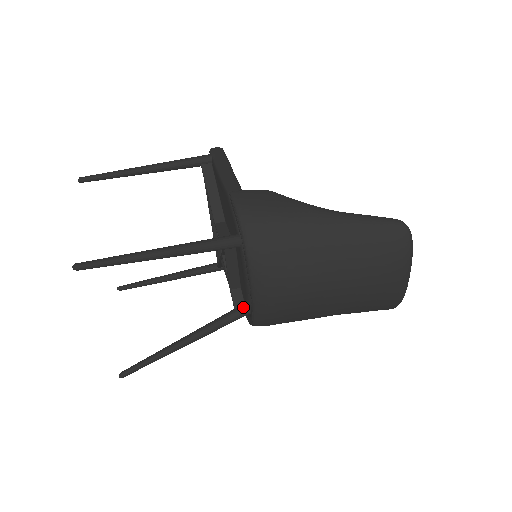
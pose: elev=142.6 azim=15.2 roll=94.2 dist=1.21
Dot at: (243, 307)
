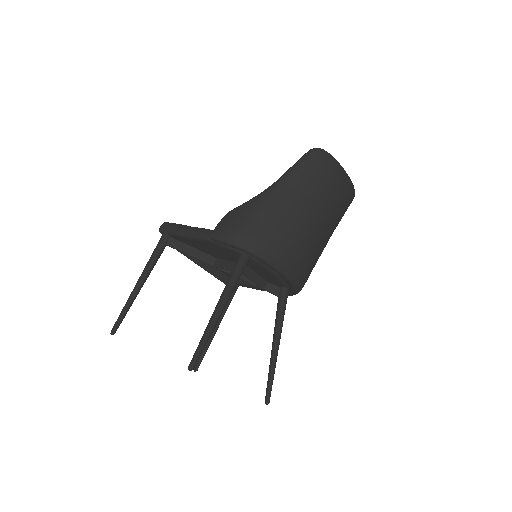
Dot at: (282, 290)
